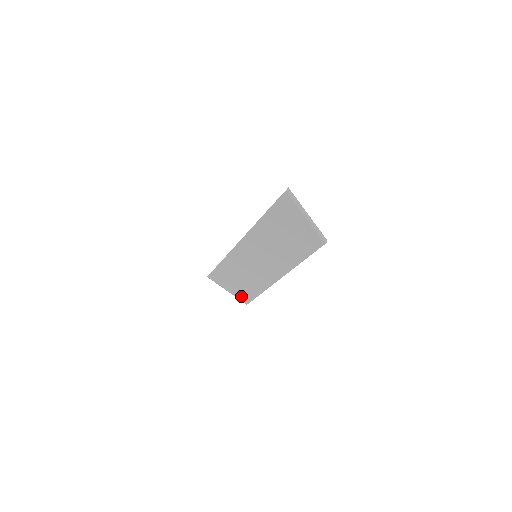
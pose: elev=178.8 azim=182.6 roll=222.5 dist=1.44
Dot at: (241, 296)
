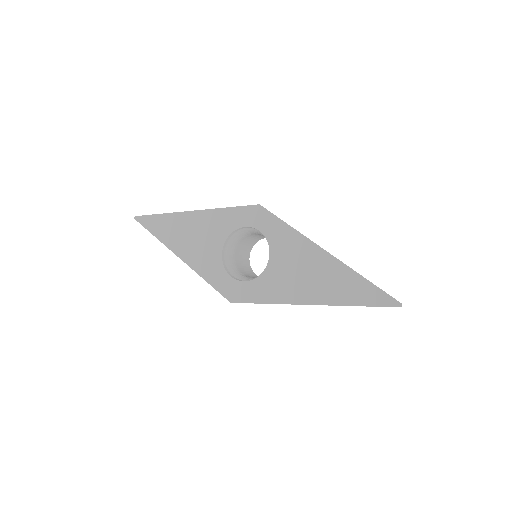
Dot at: occluded
